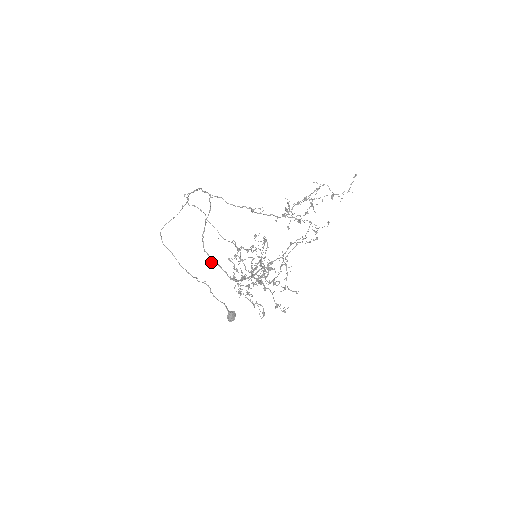
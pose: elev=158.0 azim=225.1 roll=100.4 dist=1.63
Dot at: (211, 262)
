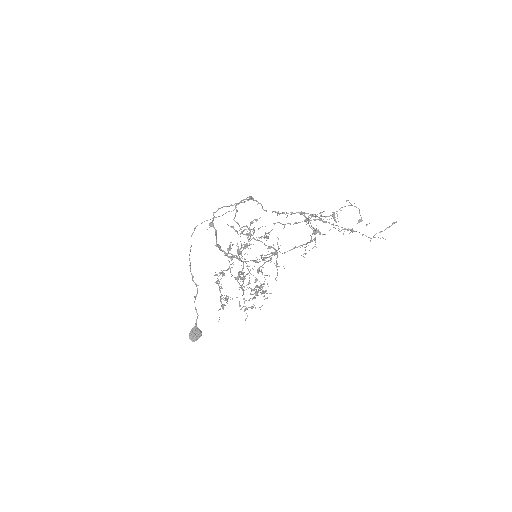
Dot at: (211, 223)
